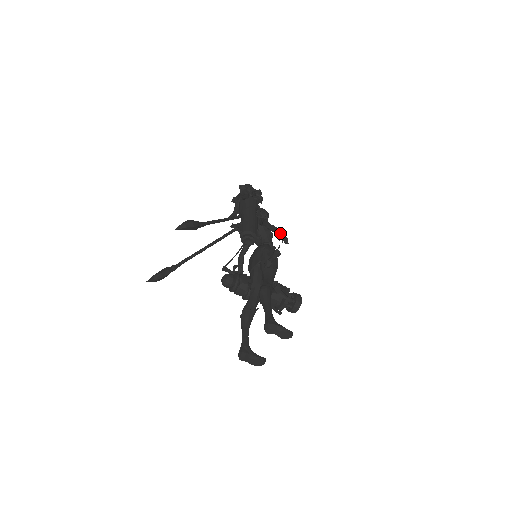
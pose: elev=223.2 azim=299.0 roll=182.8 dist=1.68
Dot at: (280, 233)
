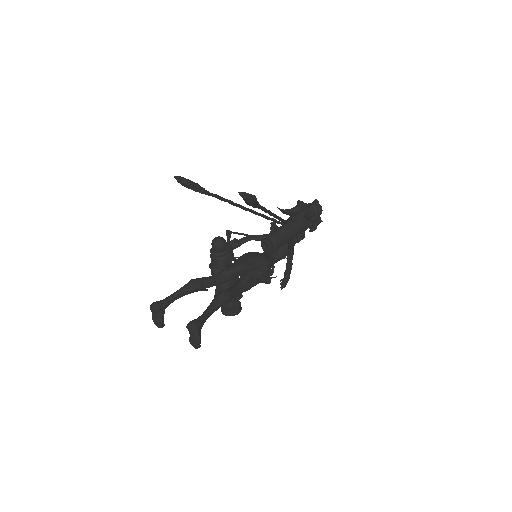
Dot at: (288, 276)
